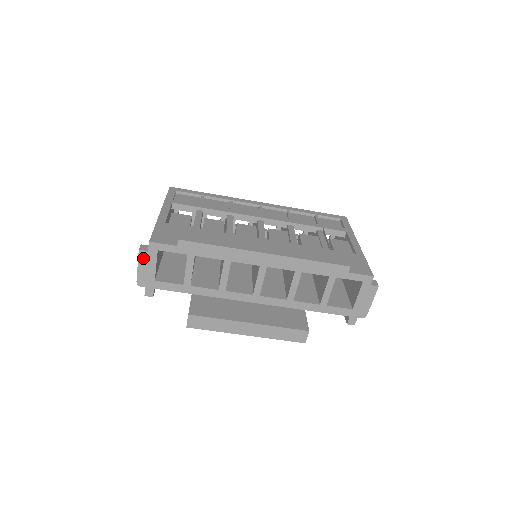
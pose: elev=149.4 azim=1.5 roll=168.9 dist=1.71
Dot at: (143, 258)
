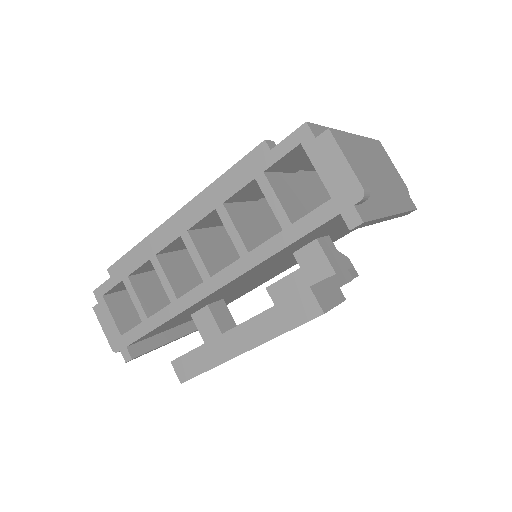
Dot at: (100, 315)
